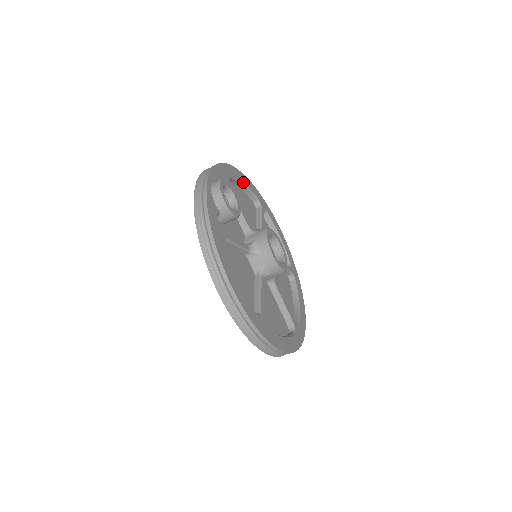
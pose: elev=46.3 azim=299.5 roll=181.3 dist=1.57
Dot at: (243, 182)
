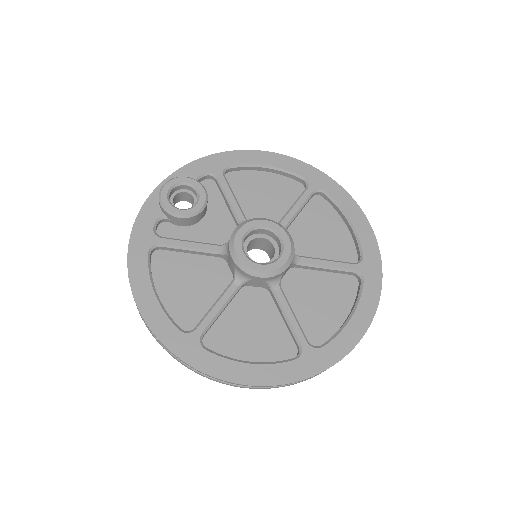
Dot at: (267, 164)
